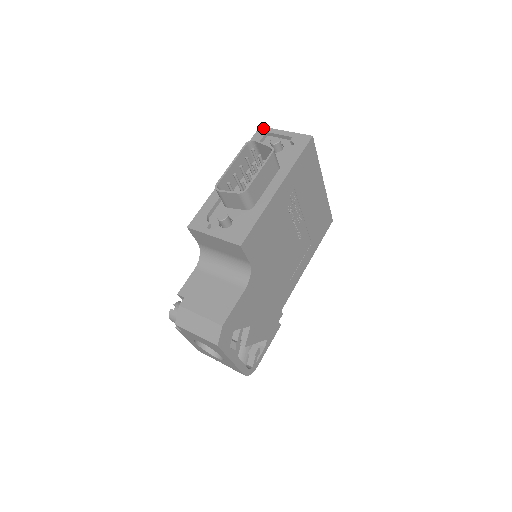
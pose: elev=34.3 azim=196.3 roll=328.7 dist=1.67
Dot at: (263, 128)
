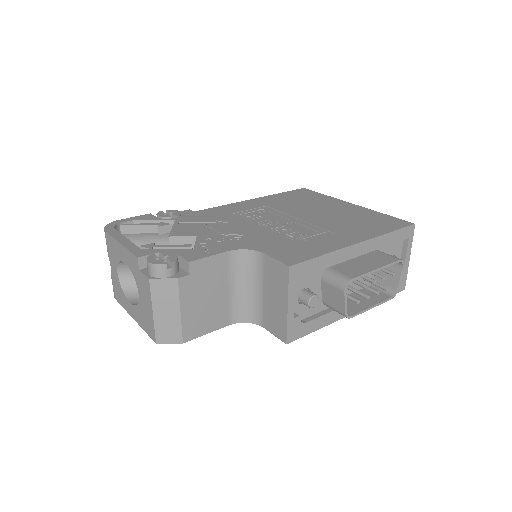
Dot at: (413, 230)
